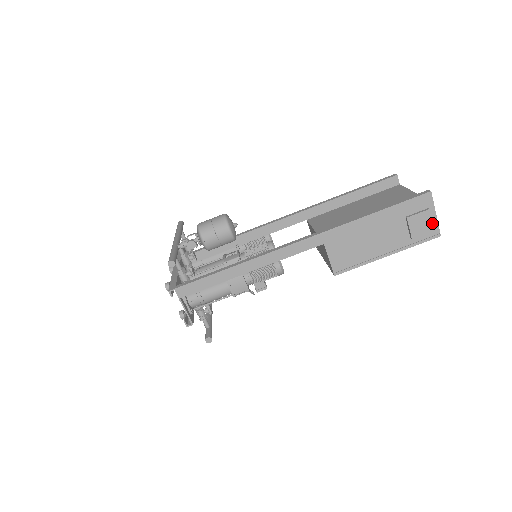
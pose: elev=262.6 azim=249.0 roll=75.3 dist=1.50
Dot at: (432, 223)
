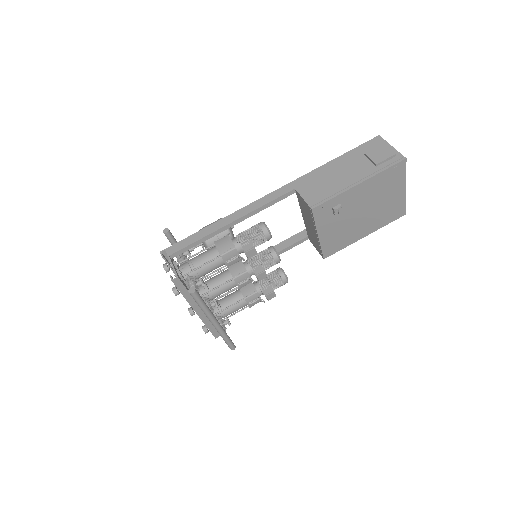
Dot at: (390, 150)
